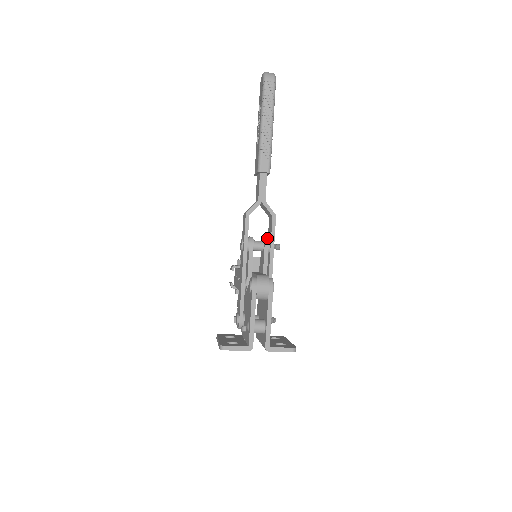
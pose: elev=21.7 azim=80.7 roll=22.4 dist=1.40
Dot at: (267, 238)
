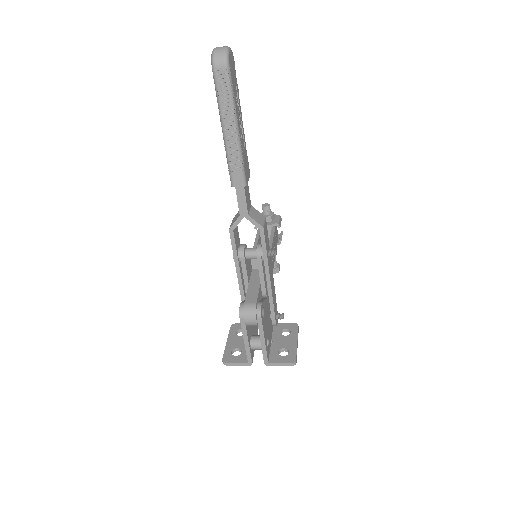
Dot at: (260, 248)
